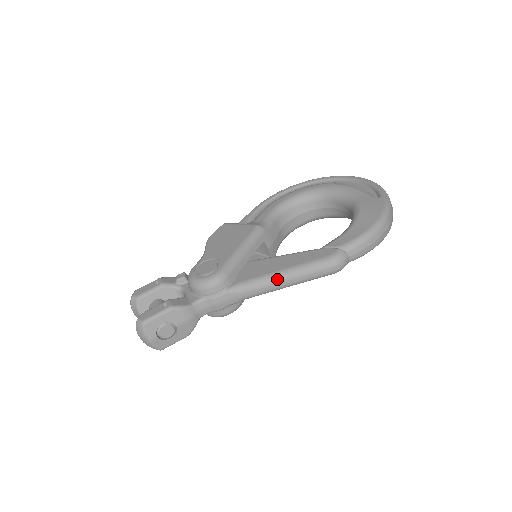
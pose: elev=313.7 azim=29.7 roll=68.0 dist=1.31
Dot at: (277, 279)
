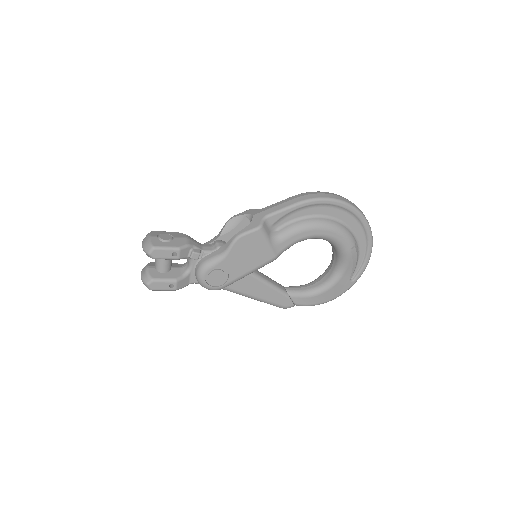
Dot at: occluded
